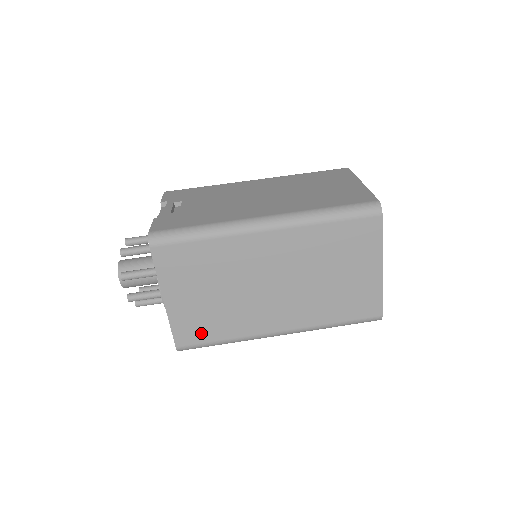
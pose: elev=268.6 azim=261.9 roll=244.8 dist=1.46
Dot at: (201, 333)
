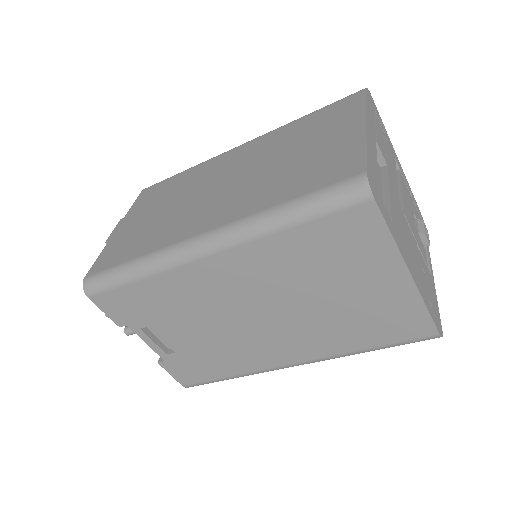
Dot at: occluded
